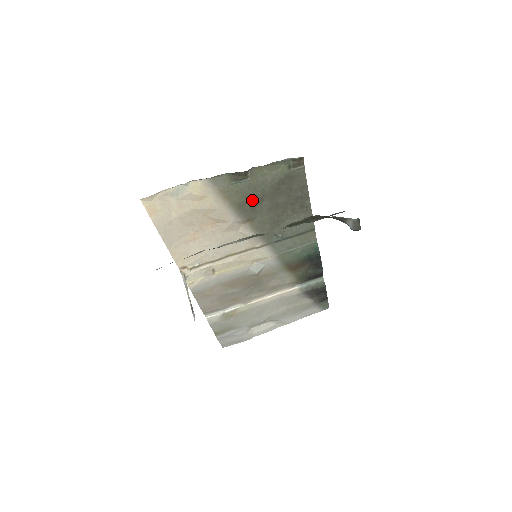
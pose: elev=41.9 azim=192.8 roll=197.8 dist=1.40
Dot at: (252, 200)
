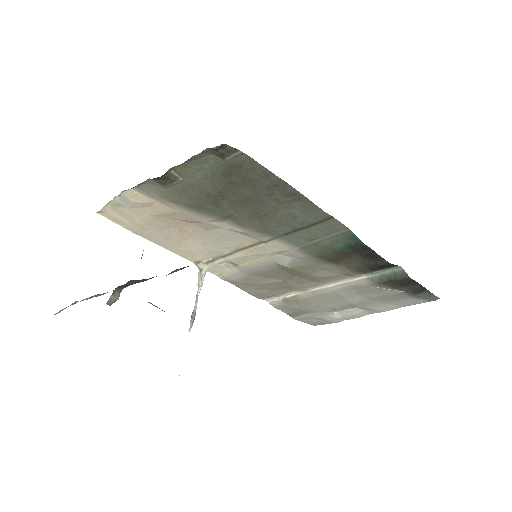
Dot at: (208, 199)
